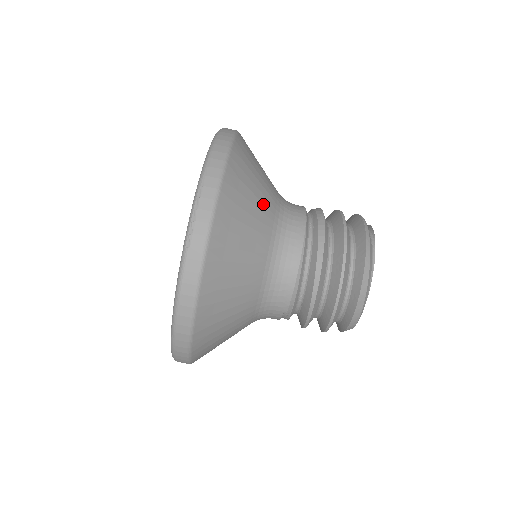
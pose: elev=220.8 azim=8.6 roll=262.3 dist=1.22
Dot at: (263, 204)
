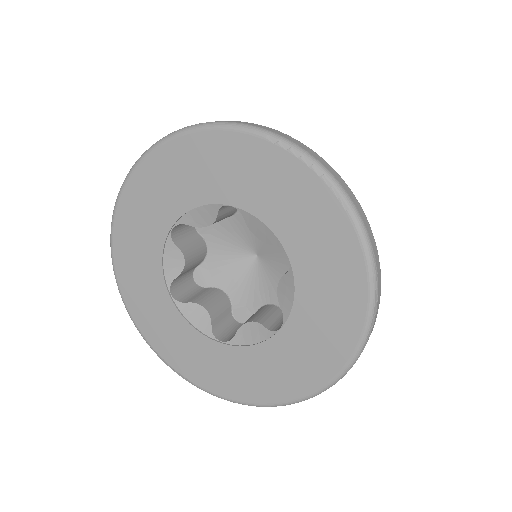
Dot at: occluded
